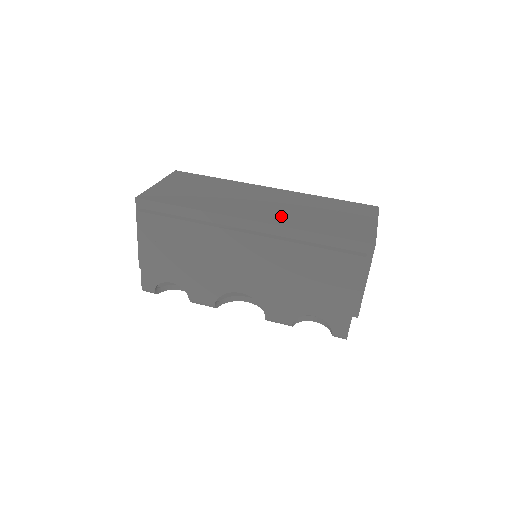
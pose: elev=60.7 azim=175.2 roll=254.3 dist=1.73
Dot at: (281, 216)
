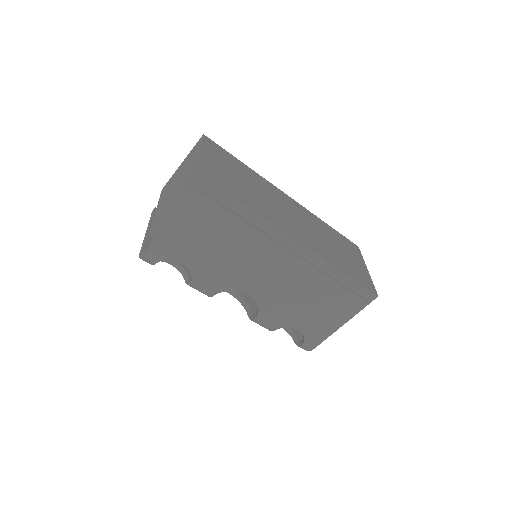
Dot at: (314, 242)
